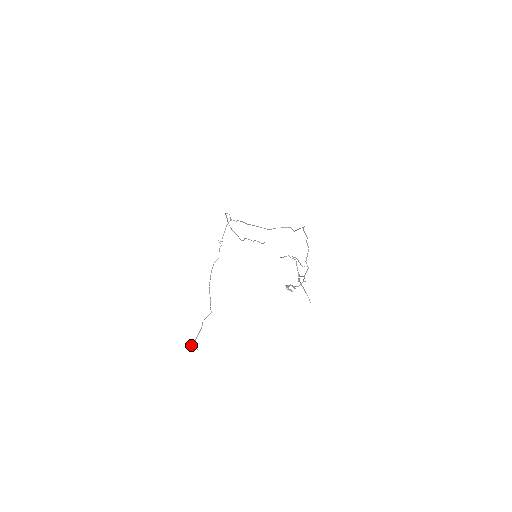
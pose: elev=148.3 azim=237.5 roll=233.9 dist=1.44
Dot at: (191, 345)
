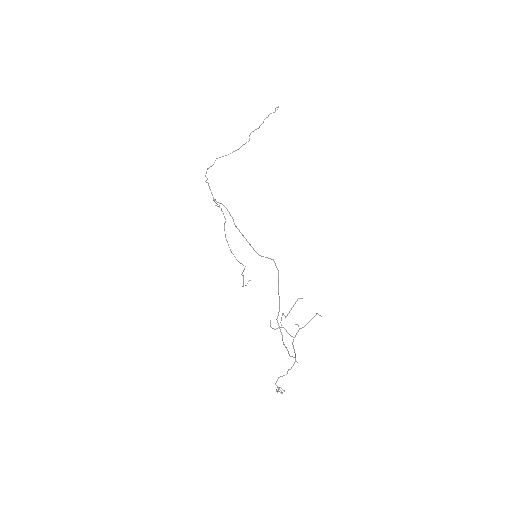
Dot at: (242, 286)
